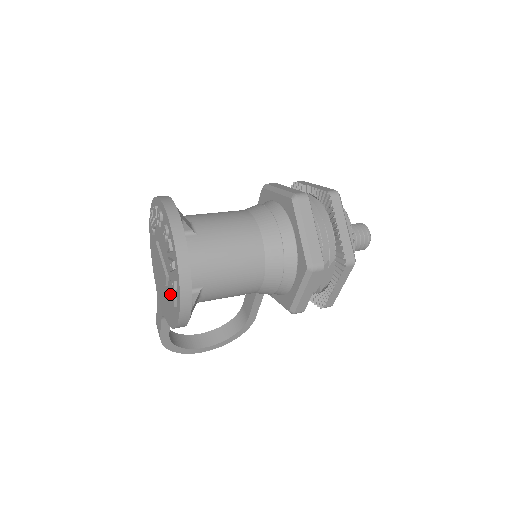
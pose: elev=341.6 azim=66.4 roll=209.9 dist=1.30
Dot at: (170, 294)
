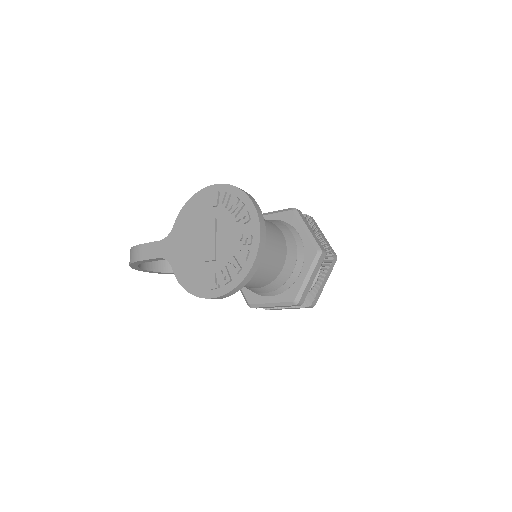
Dot at: (206, 270)
